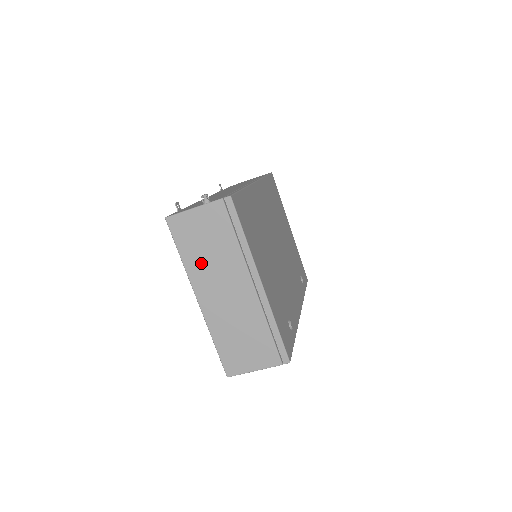
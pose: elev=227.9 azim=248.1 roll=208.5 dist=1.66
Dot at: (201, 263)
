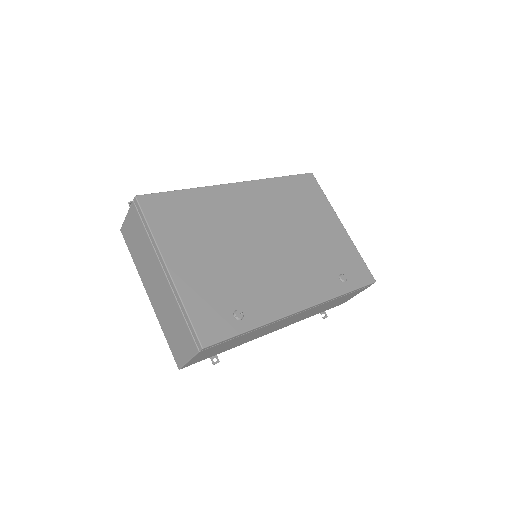
Dot at: (140, 261)
